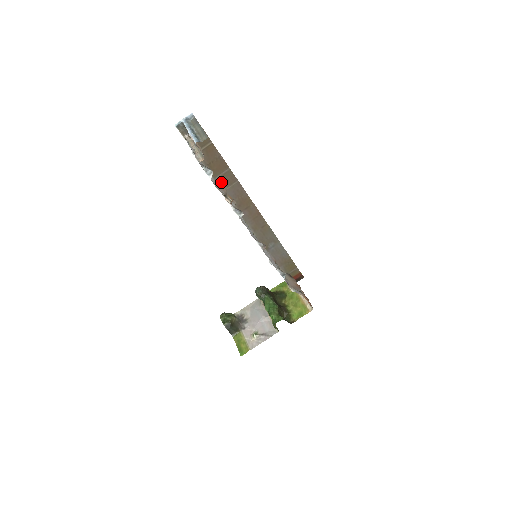
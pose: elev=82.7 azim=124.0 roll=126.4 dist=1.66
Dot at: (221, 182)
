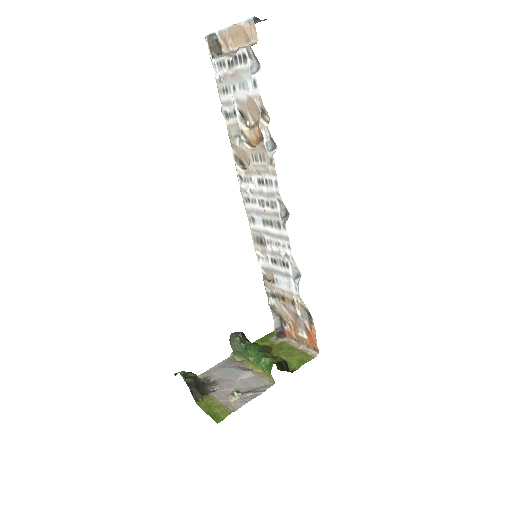
Dot at: occluded
